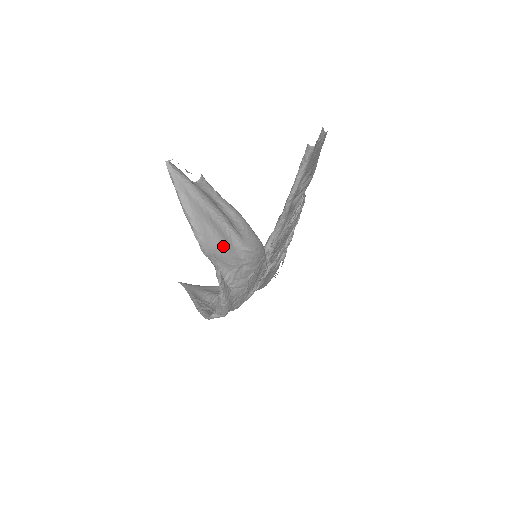
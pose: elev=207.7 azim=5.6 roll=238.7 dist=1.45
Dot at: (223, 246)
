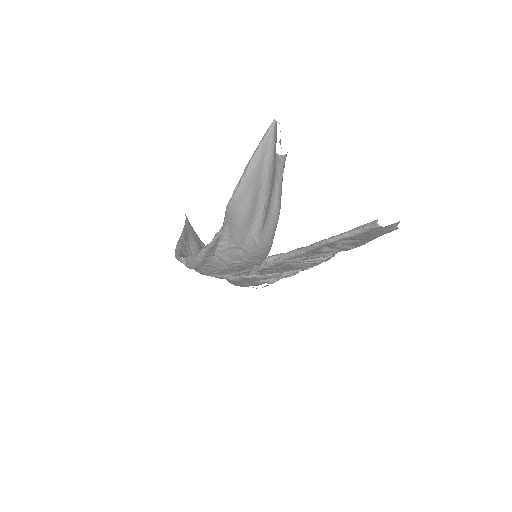
Dot at: (244, 219)
